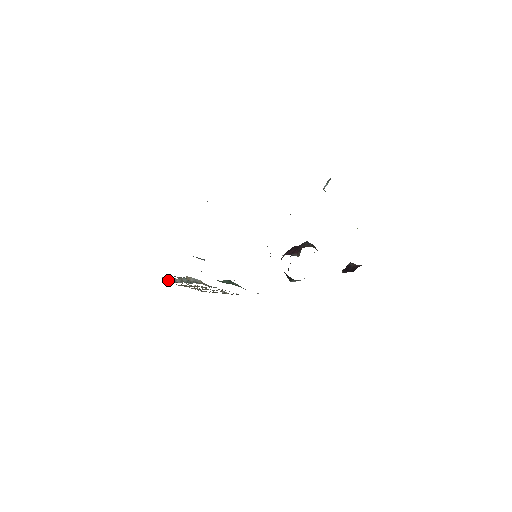
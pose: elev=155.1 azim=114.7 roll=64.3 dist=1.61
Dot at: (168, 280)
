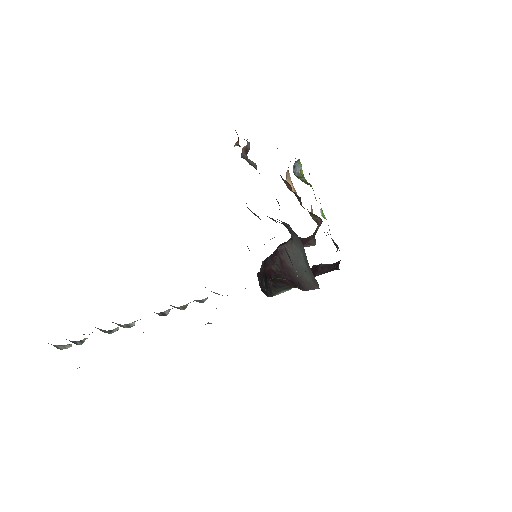
Dot at: (70, 341)
